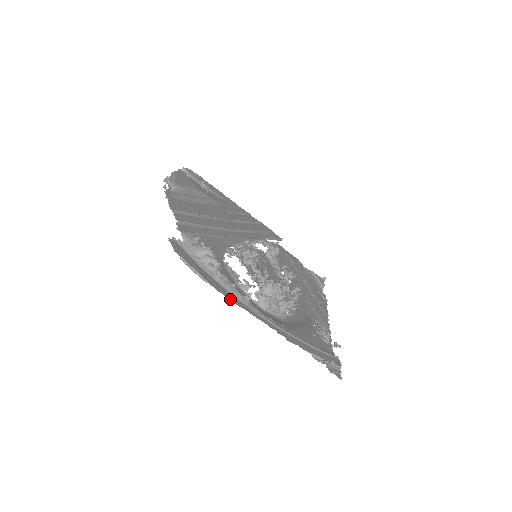
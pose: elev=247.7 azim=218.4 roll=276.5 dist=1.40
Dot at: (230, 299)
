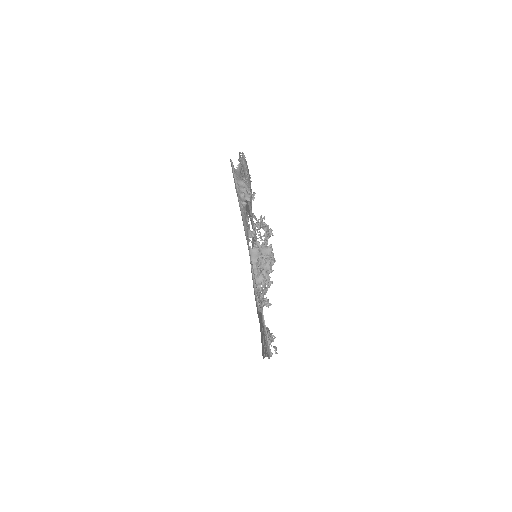
Dot at: occluded
